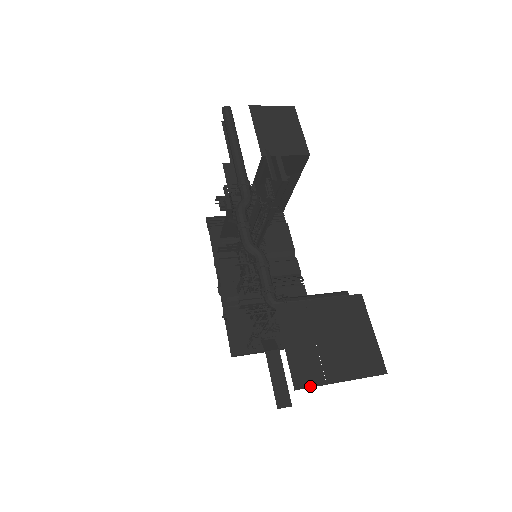
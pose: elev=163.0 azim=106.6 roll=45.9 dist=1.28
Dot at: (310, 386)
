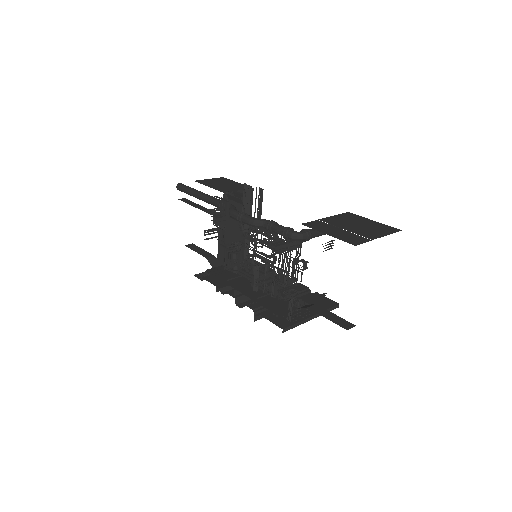
Dot at: occluded
